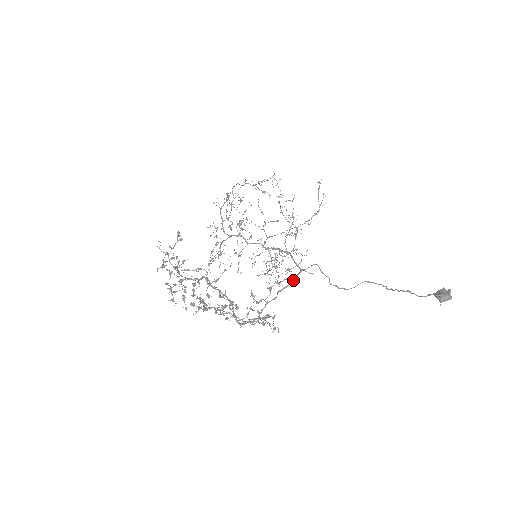
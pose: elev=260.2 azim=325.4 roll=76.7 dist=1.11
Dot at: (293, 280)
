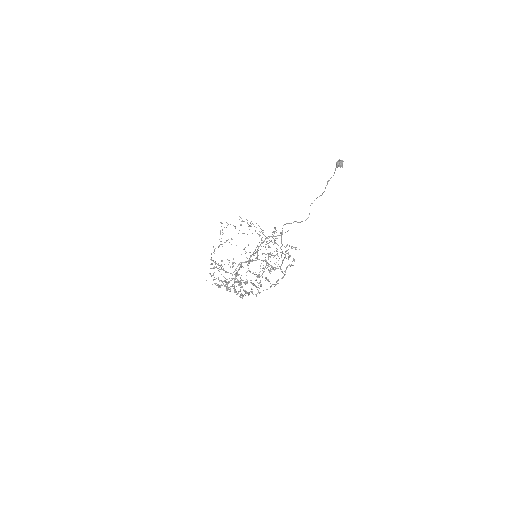
Dot at: (281, 235)
